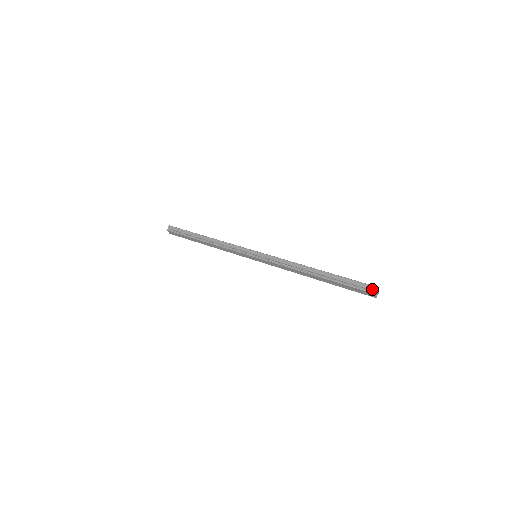
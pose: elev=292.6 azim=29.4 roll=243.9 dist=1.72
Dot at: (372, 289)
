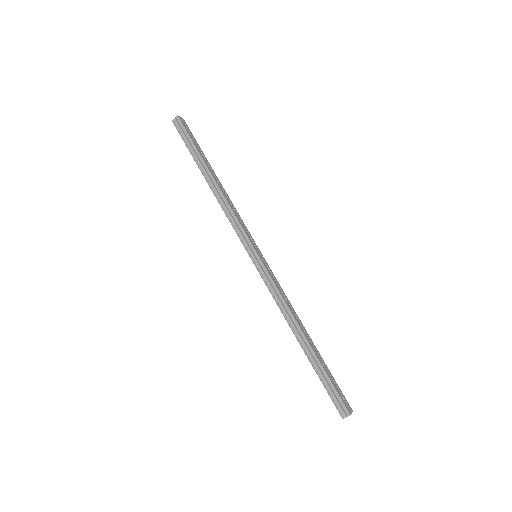
Dot at: (344, 412)
